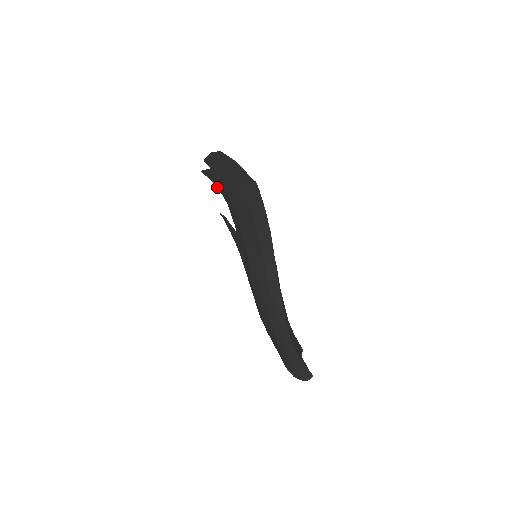
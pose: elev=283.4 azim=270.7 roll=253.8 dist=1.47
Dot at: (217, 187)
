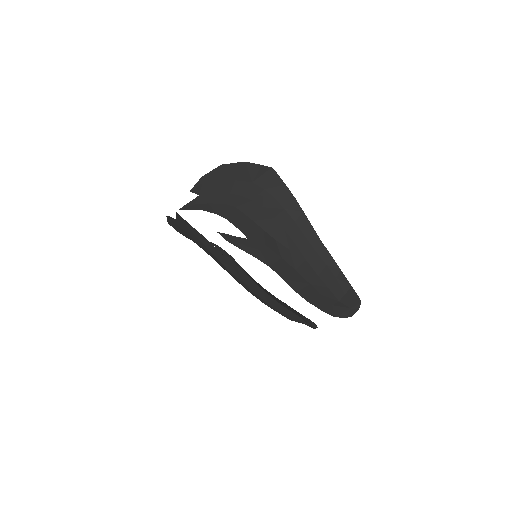
Dot at: (207, 211)
